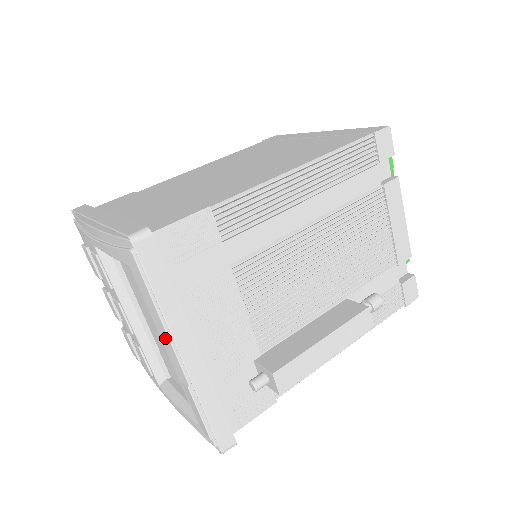
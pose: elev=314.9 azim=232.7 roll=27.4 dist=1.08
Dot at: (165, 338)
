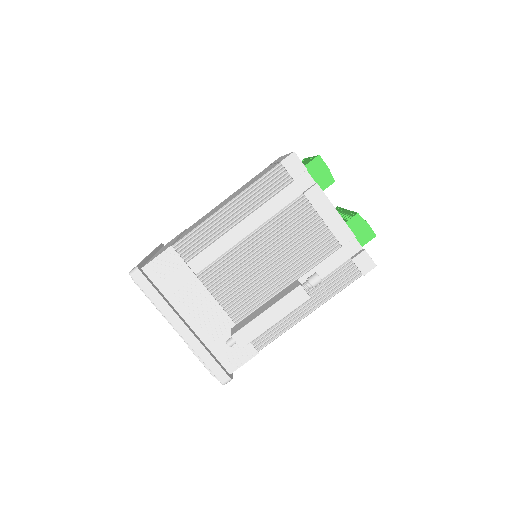
Dot at: (168, 321)
